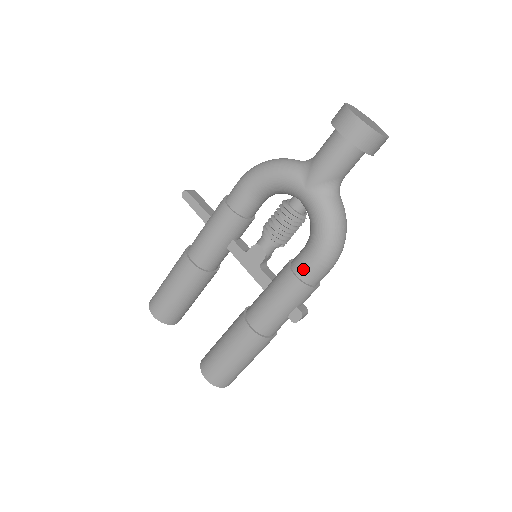
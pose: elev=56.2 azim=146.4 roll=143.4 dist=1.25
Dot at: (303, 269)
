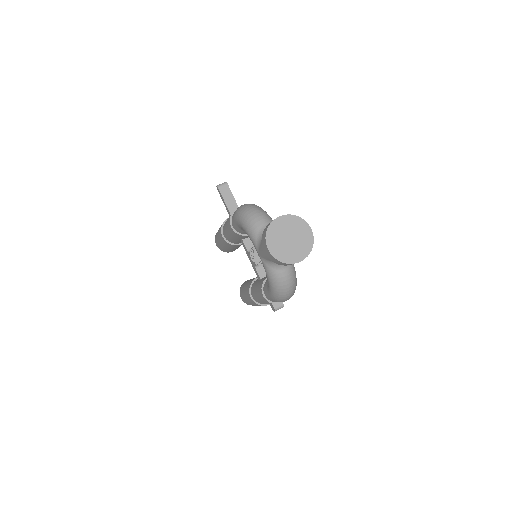
Dot at: (266, 294)
